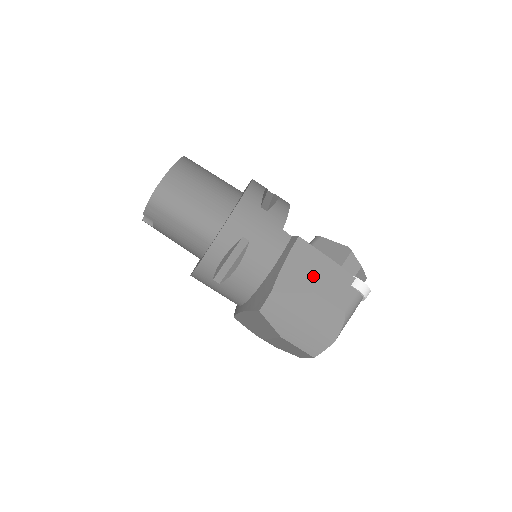
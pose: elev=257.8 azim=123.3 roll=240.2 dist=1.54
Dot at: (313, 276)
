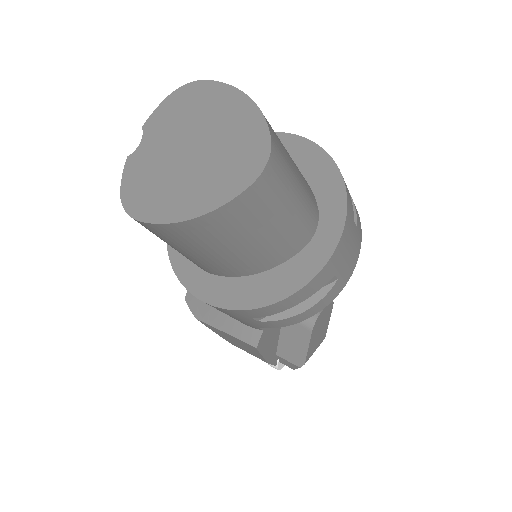
Dot at: (240, 347)
